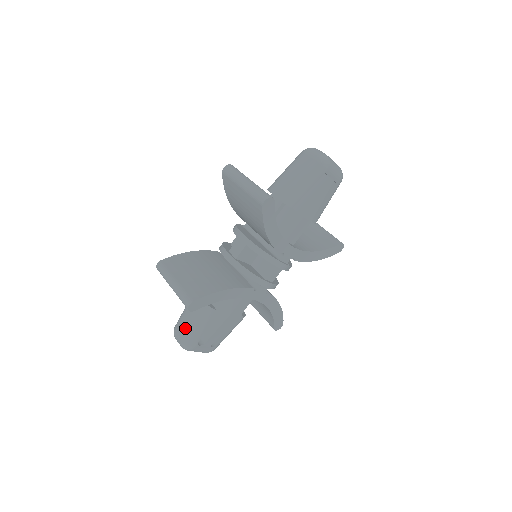
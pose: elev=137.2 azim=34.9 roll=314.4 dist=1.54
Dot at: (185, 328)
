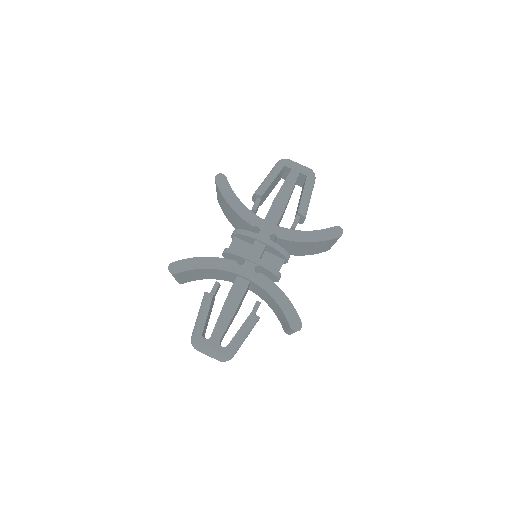
Dot at: occluded
